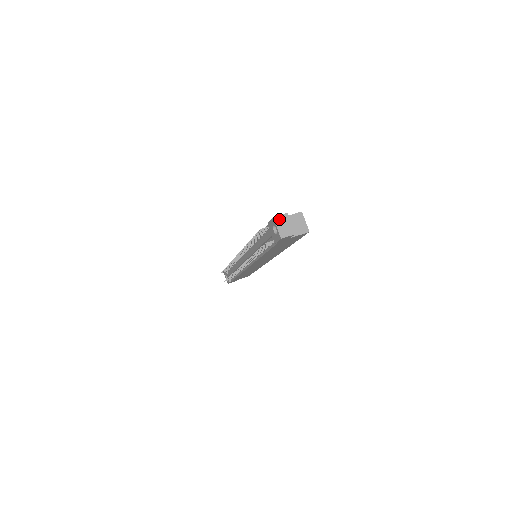
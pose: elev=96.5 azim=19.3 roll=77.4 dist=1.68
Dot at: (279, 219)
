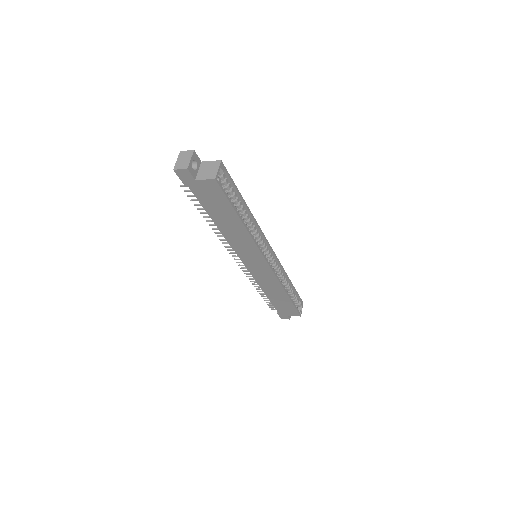
Dot at: (184, 154)
